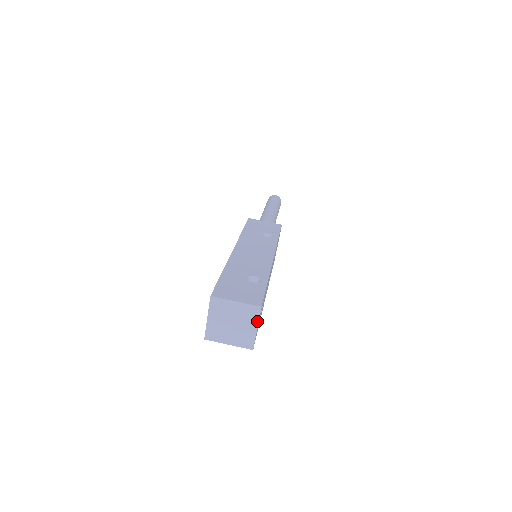
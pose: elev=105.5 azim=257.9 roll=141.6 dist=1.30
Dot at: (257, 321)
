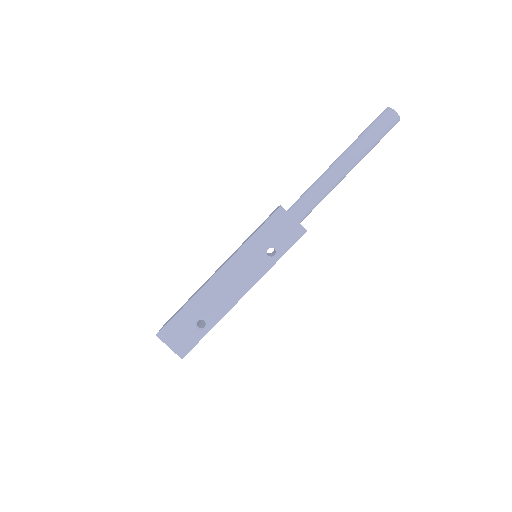
Dot at: occluded
